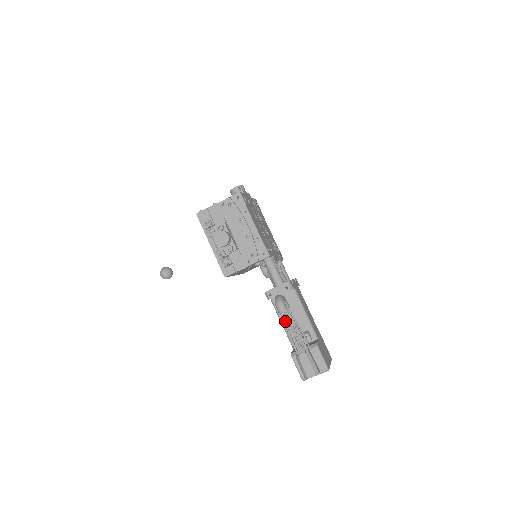
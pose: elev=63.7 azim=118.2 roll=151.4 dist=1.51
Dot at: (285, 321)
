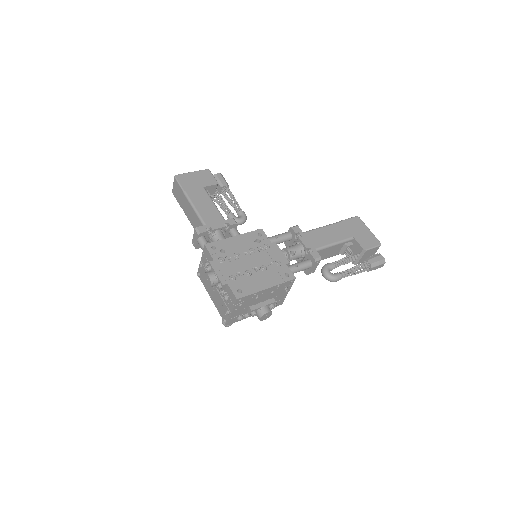
Dot at: occluded
